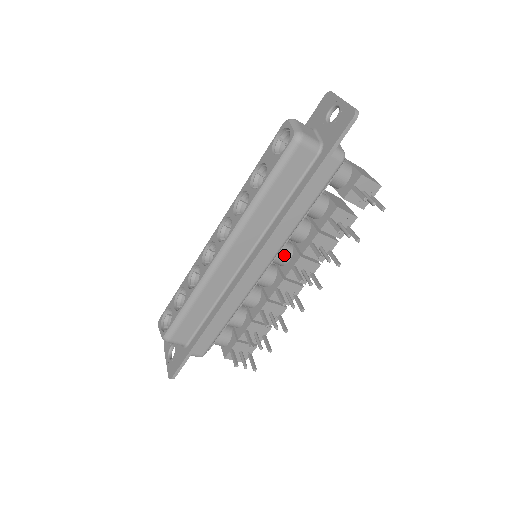
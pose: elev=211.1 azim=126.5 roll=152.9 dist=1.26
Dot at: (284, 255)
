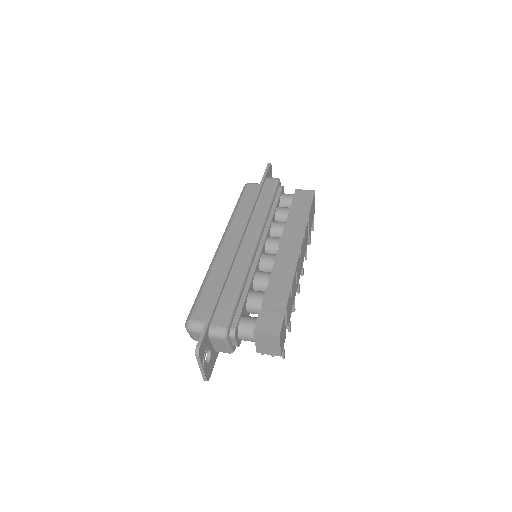
Dot at: occluded
